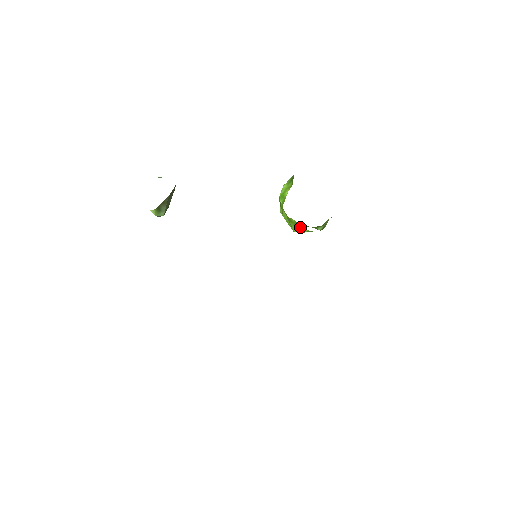
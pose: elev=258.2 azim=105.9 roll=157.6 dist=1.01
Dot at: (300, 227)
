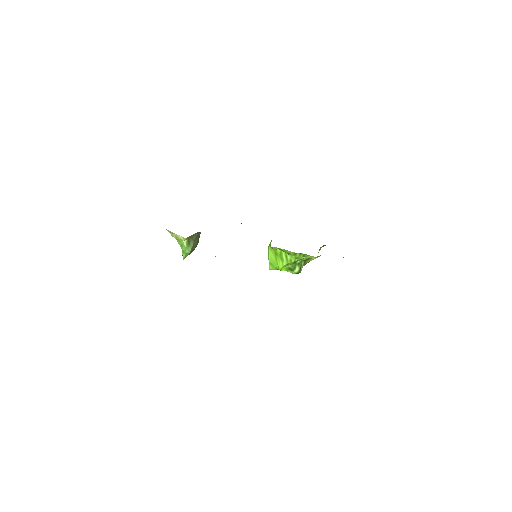
Dot at: (284, 257)
